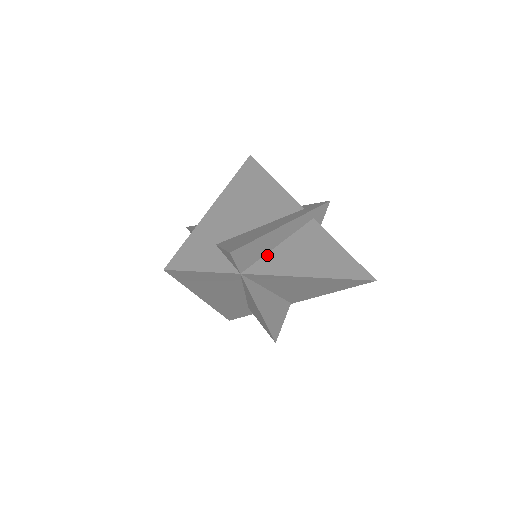
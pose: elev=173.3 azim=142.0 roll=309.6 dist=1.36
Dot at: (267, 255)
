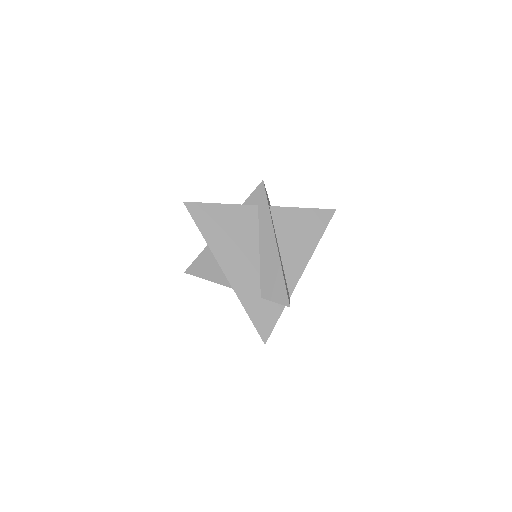
Dot at: (284, 269)
